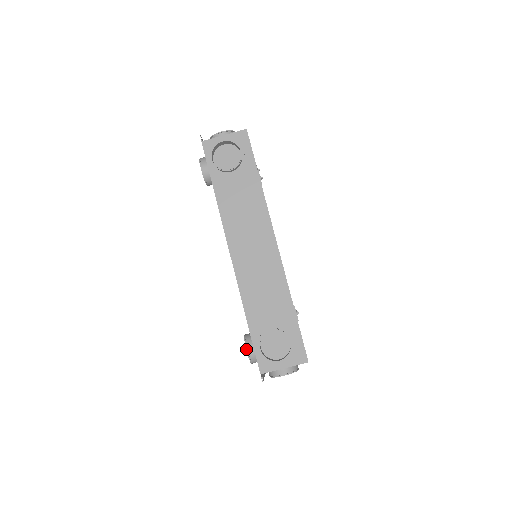
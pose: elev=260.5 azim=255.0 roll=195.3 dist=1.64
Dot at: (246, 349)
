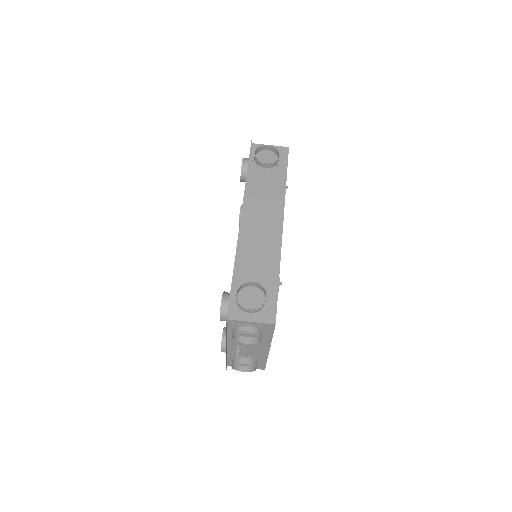
Dot at: occluded
